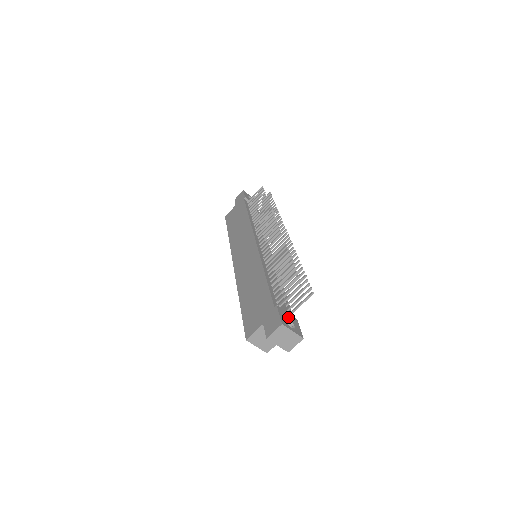
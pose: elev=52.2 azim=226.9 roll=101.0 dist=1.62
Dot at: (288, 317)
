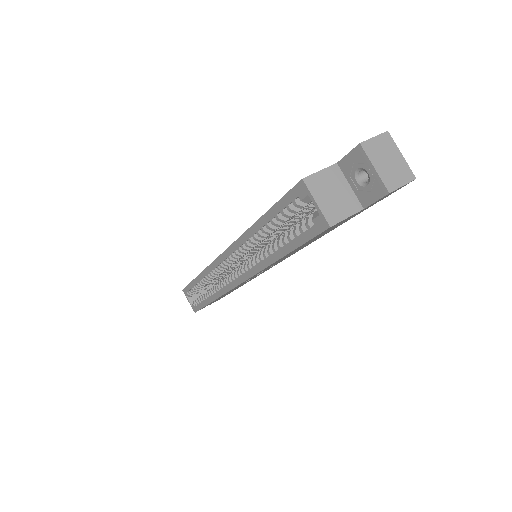
Dot at: occluded
